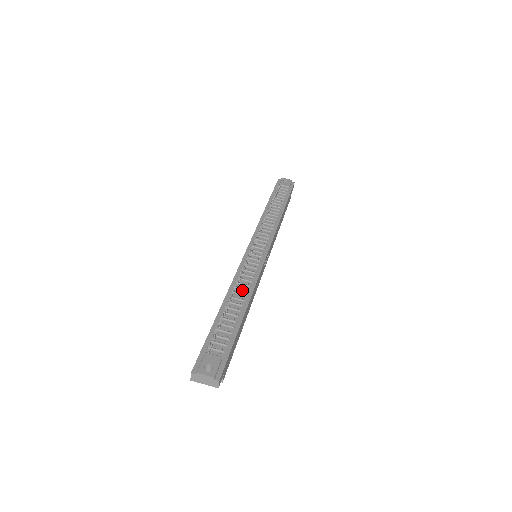
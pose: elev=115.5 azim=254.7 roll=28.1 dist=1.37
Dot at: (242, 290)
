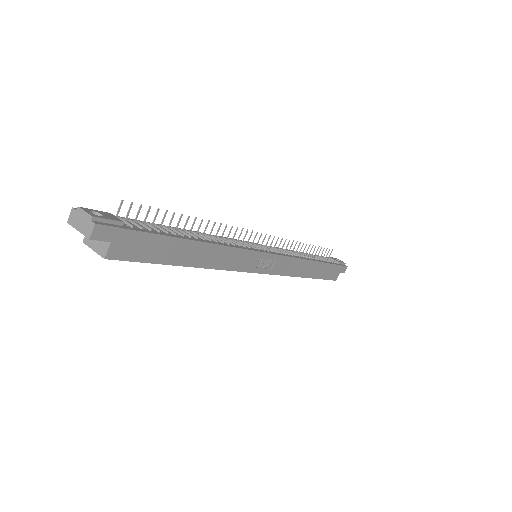
Dot at: (211, 238)
